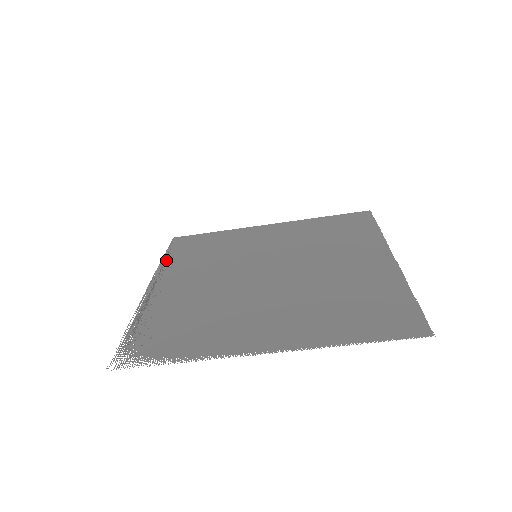
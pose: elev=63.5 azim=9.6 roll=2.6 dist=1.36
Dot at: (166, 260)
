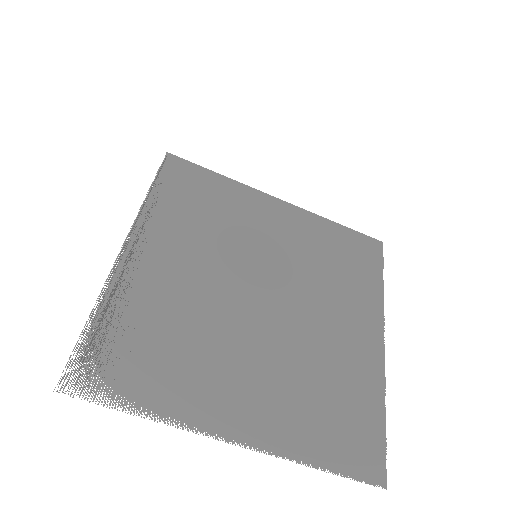
Dot at: (153, 199)
